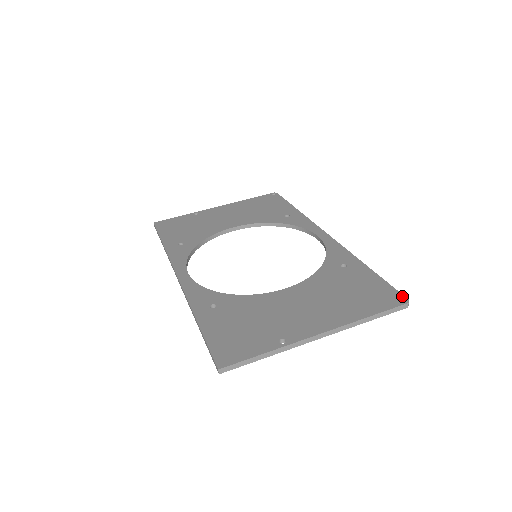
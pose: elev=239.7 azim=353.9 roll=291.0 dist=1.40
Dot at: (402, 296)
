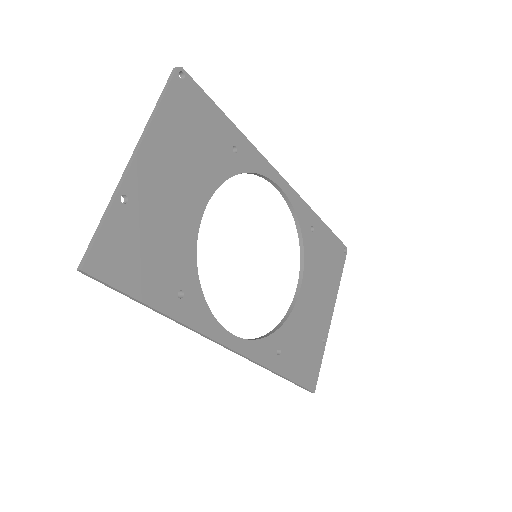
Dot at: (344, 246)
